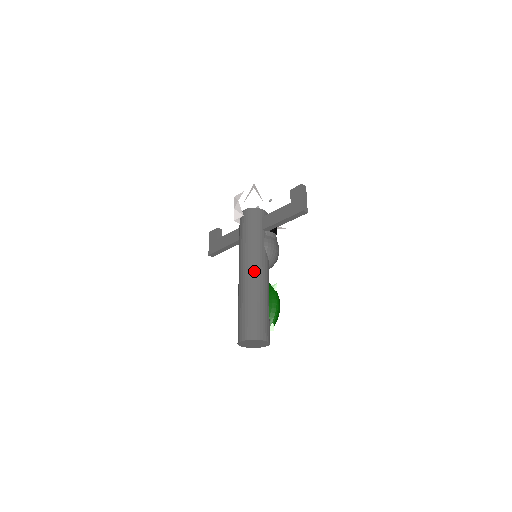
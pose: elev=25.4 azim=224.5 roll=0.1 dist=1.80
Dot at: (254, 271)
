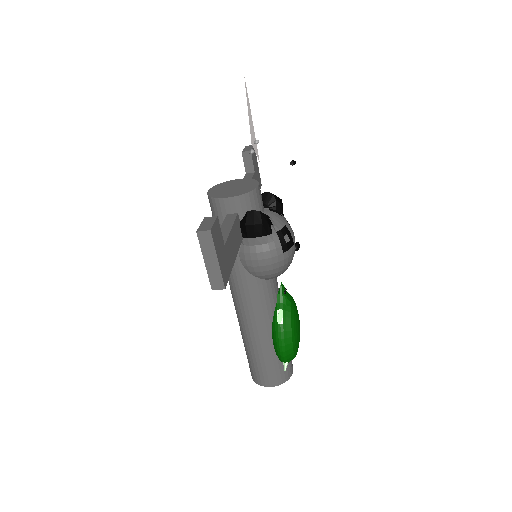
Dot at: (236, 303)
